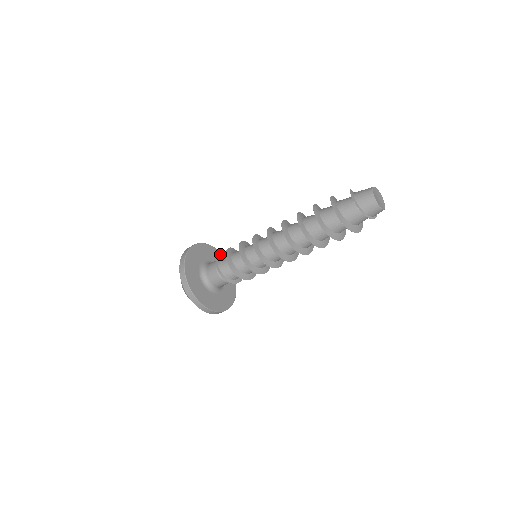
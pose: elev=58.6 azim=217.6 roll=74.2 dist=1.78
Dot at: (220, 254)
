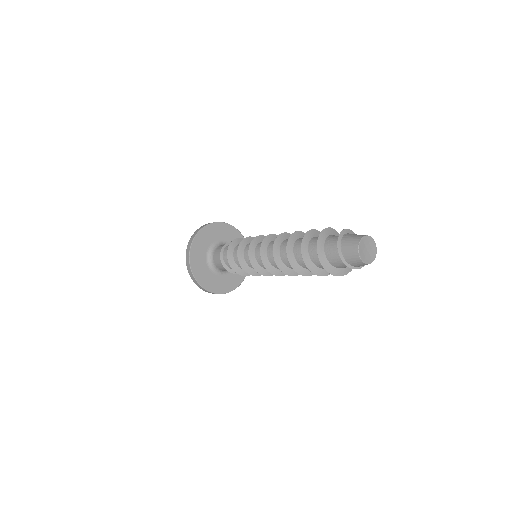
Dot at: (242, 237)
